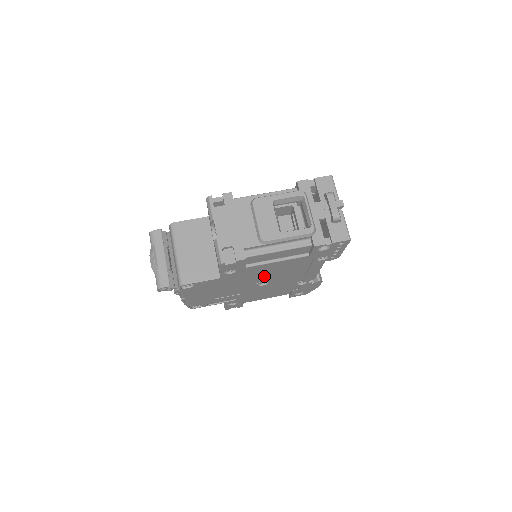
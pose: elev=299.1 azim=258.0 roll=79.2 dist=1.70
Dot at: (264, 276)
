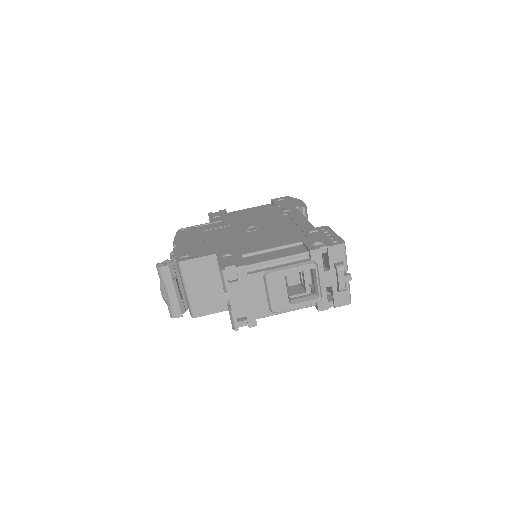
Dot at: occluded
